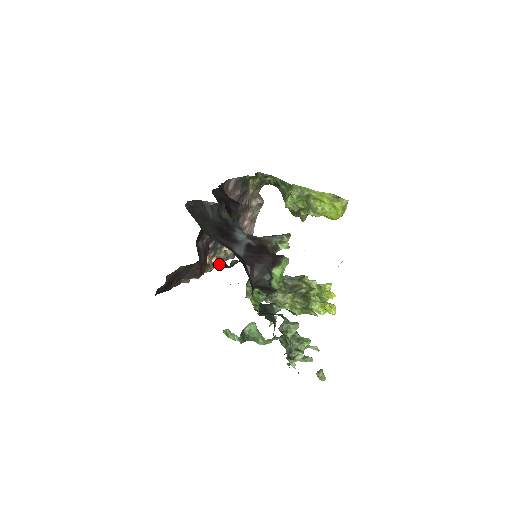
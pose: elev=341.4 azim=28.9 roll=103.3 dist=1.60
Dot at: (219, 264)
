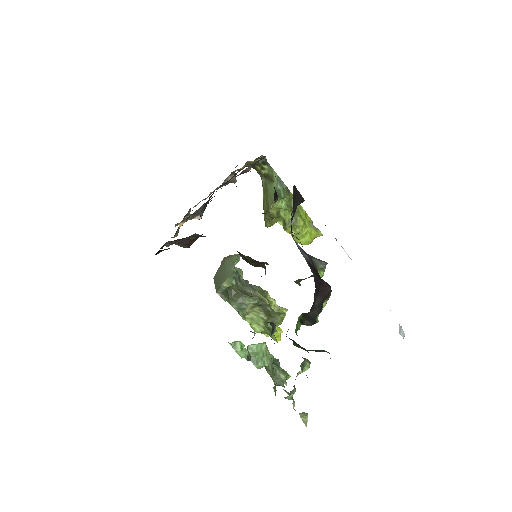
Dot at: (257, 261)
